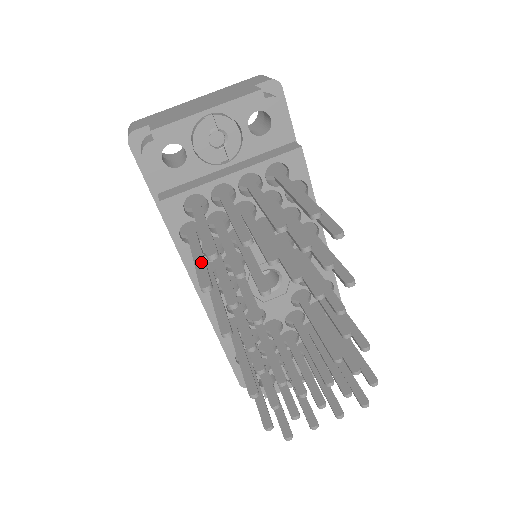
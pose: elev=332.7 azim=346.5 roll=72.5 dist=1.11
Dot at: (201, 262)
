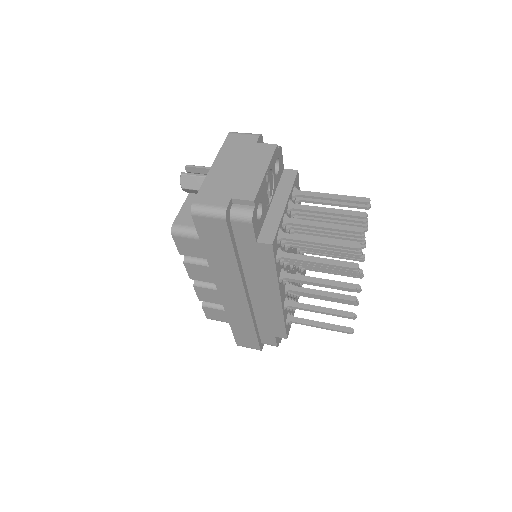
Dot at: (328, 260)
